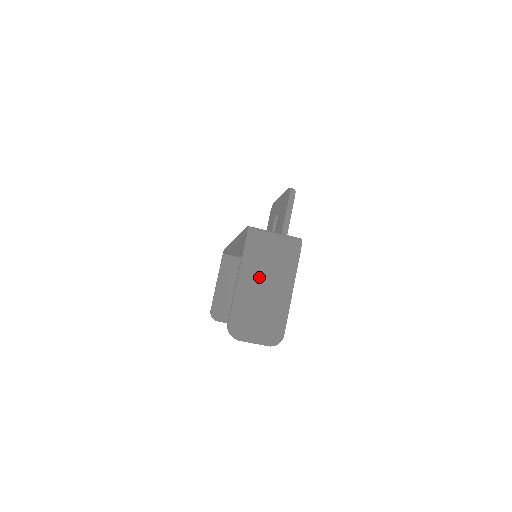
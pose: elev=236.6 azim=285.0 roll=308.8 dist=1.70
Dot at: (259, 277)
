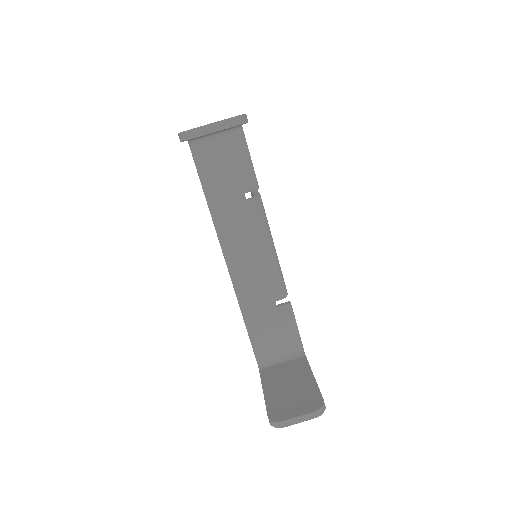
Dot at: occluded
